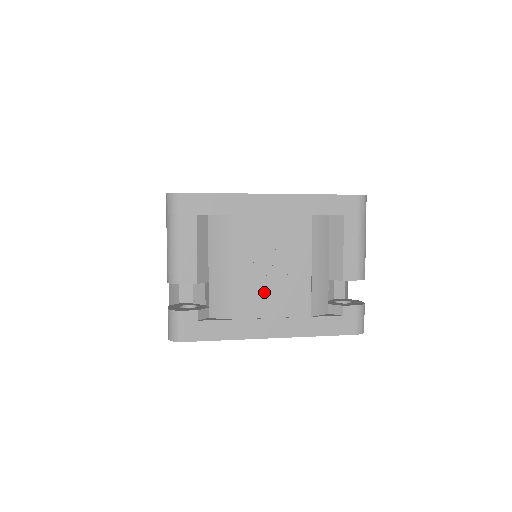
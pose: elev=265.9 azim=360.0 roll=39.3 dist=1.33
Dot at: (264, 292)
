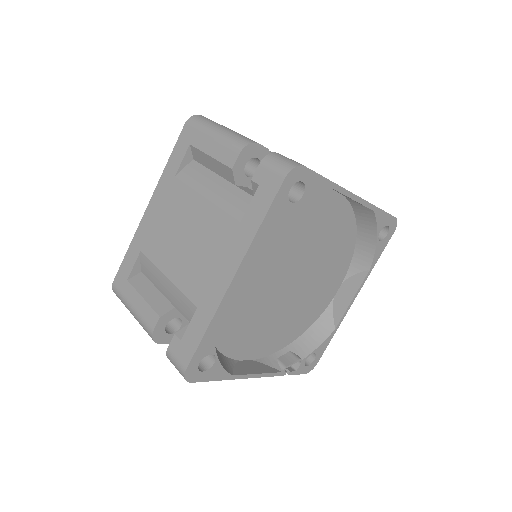
Dot at: occluded
